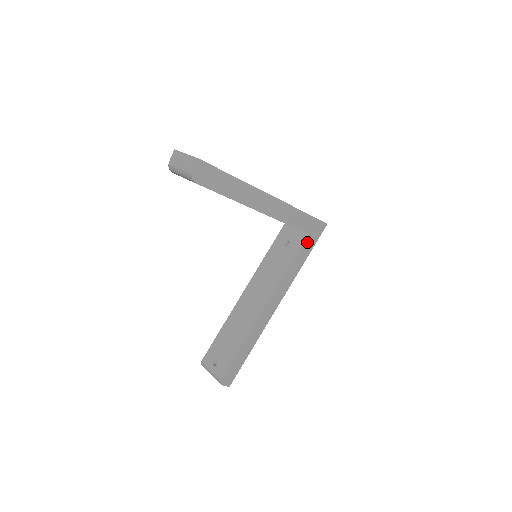
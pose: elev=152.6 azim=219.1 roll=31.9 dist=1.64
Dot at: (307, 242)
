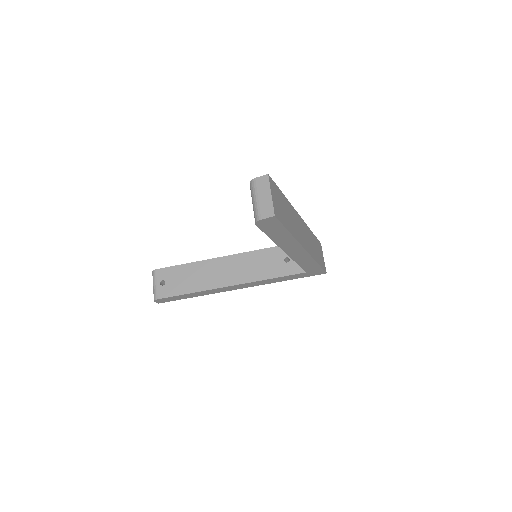
Dot at: (300, 274)
